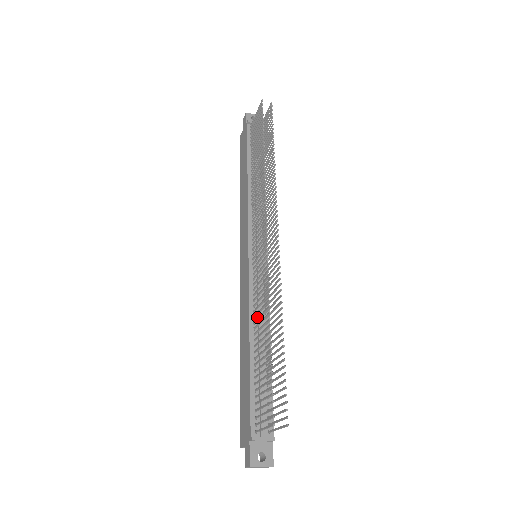
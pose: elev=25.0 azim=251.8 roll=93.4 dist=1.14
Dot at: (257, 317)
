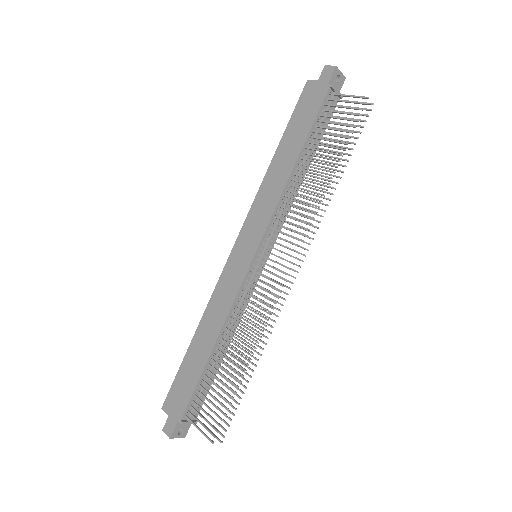
Dot at: (230, 322)
